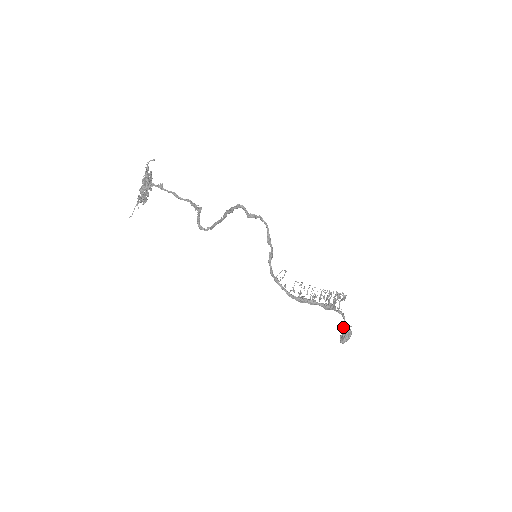
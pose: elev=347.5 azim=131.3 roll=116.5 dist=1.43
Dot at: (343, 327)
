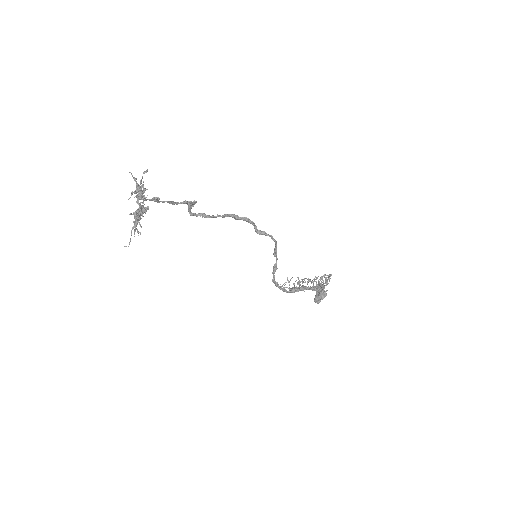
Dot at: (320, 292)
